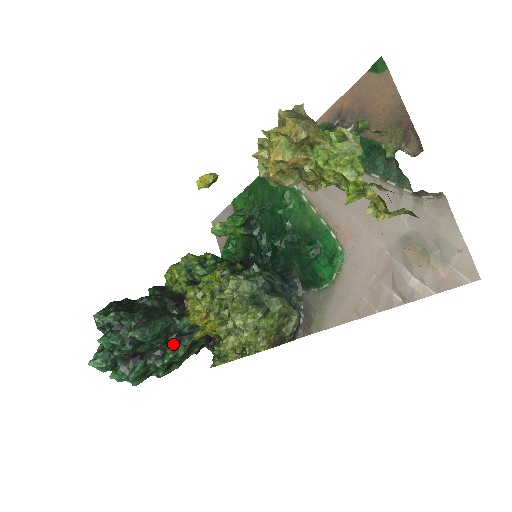
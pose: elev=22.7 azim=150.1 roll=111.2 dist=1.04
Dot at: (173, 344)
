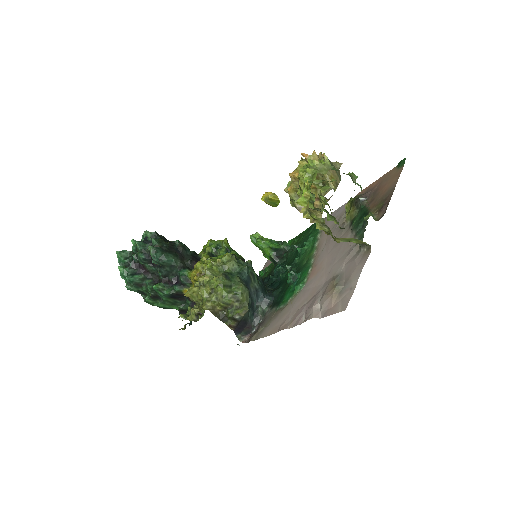
Dot at: (168, 282)
